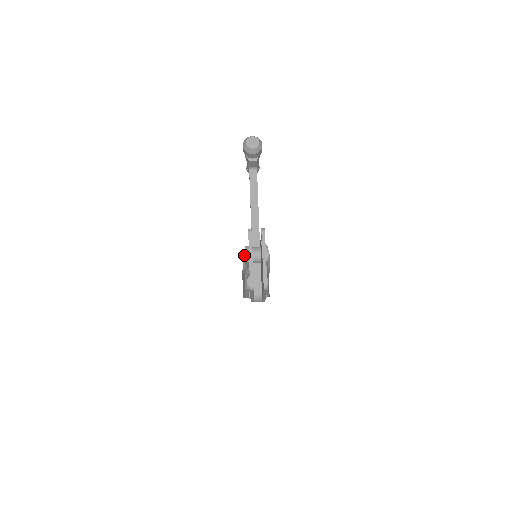
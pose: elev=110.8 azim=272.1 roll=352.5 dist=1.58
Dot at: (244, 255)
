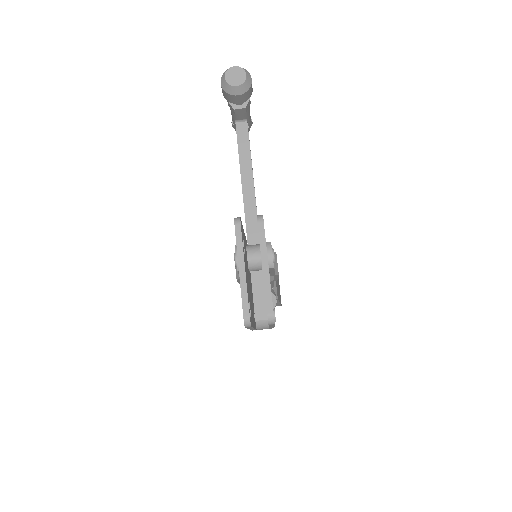
Dot at: (234, 260)
